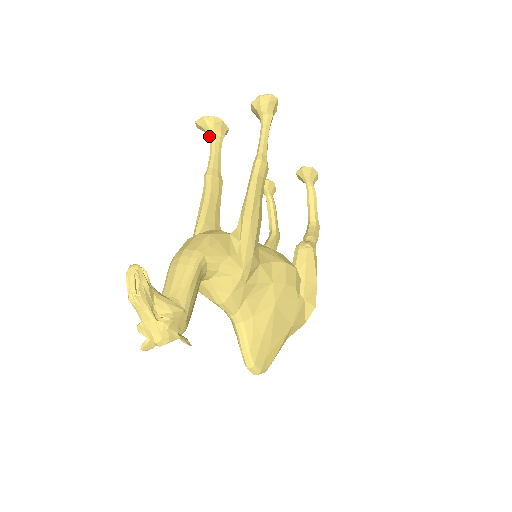
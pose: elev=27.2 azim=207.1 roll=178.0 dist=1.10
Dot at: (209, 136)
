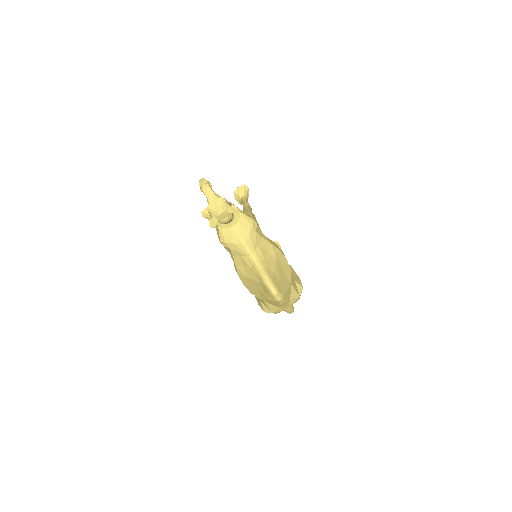
Dot at: (211, 217)
